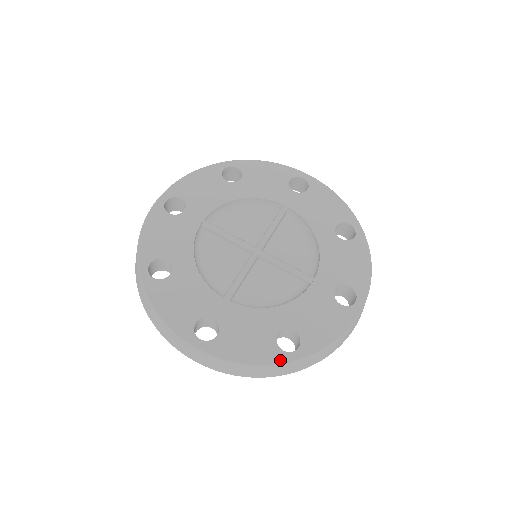
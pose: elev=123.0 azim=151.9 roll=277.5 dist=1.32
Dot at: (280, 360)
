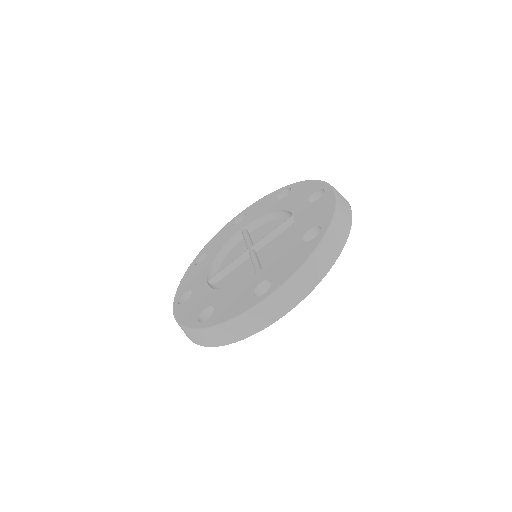
Dot at: (319, 240)
